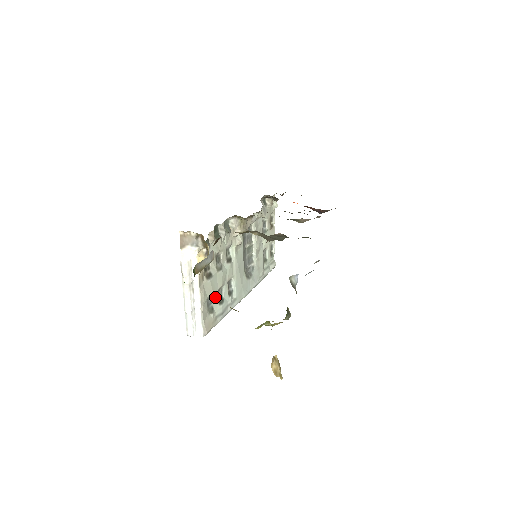
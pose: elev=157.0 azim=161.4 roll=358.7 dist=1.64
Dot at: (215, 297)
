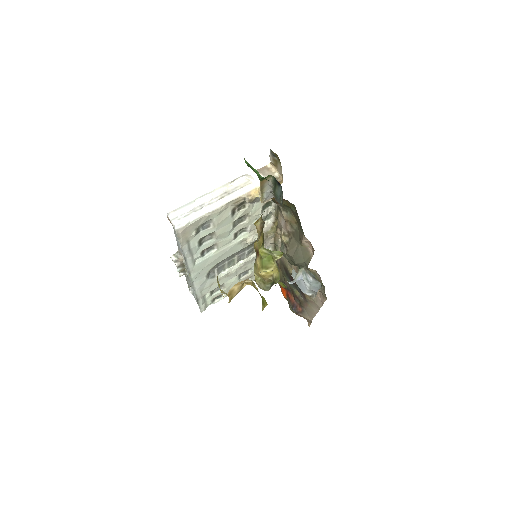
Dot at: (208, 231)
